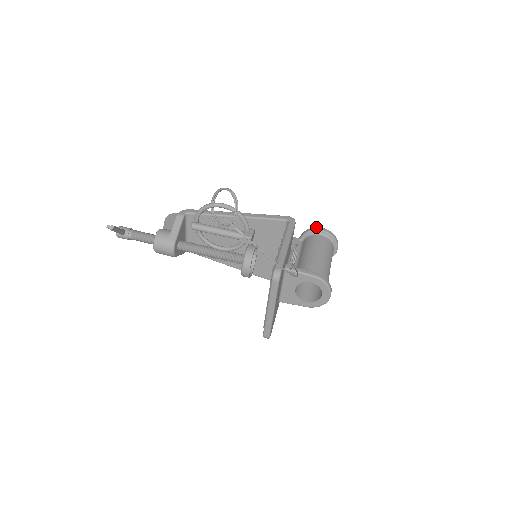
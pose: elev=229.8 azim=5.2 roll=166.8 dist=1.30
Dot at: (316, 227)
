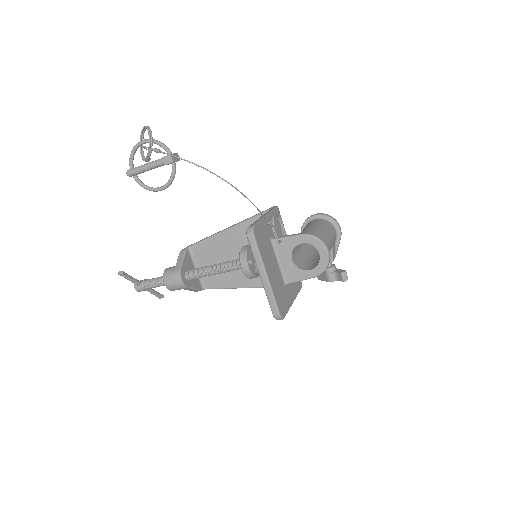
Dot at: (310, 216)
